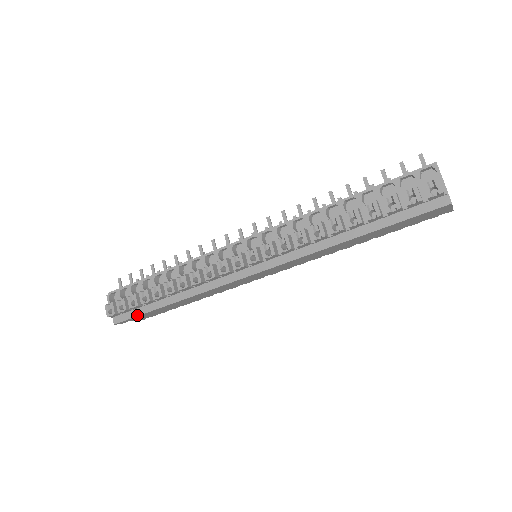
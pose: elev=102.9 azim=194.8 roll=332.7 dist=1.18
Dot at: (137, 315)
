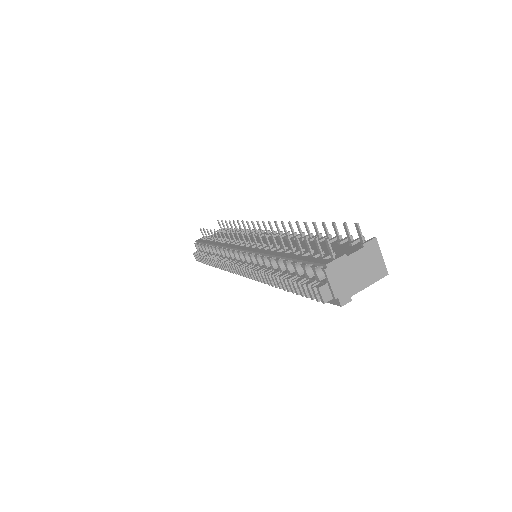
Dot at: occluded
